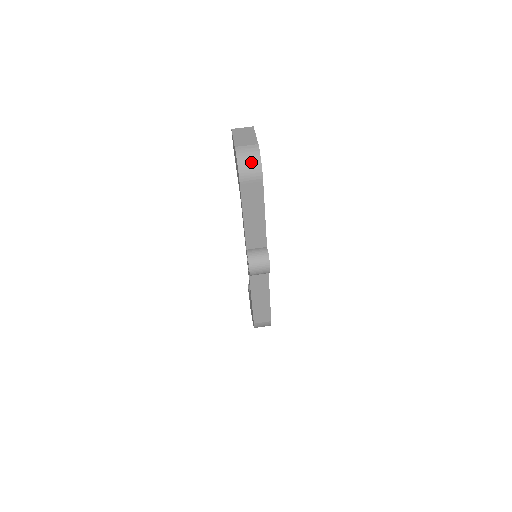
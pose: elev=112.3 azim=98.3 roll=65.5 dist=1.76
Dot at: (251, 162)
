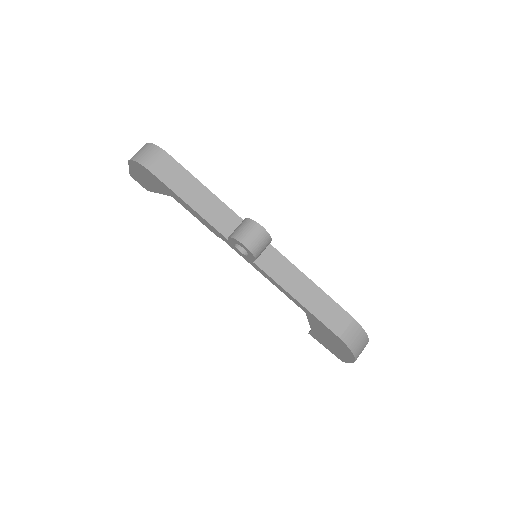
Dot at: (146, 151)
